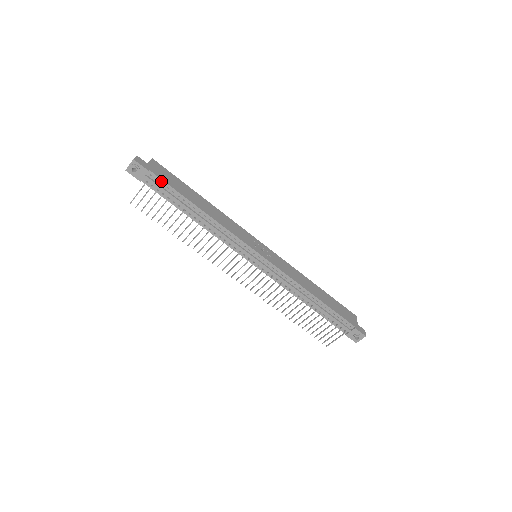
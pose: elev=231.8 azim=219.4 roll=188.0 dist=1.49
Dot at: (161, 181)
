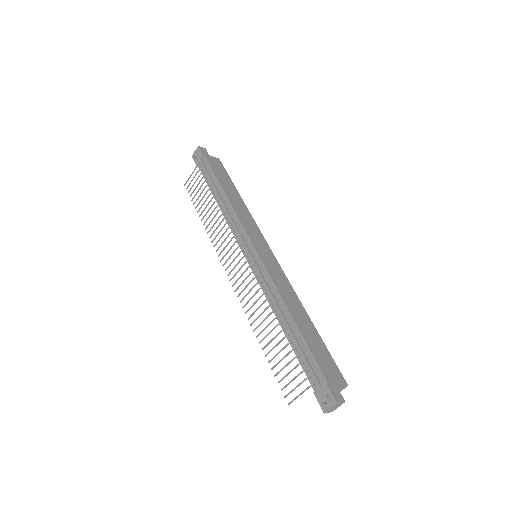
Dot at: (209, 166)
